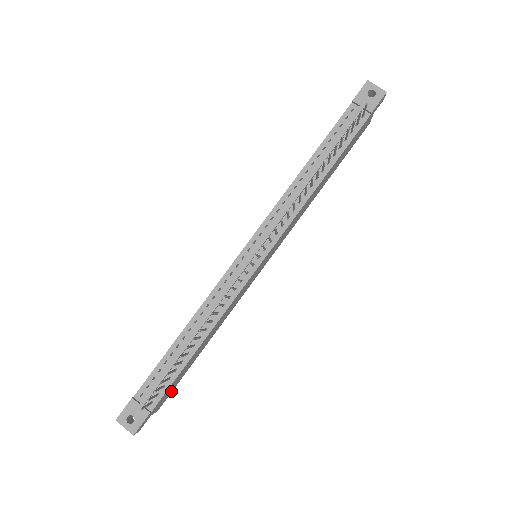
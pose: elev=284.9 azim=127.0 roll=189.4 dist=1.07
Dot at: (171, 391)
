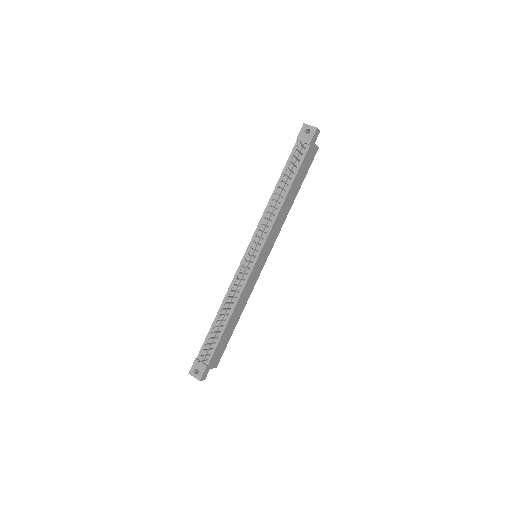
Dot at: (222, 353)
